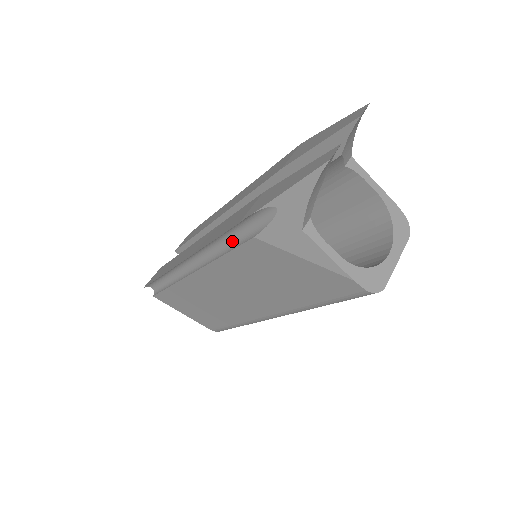
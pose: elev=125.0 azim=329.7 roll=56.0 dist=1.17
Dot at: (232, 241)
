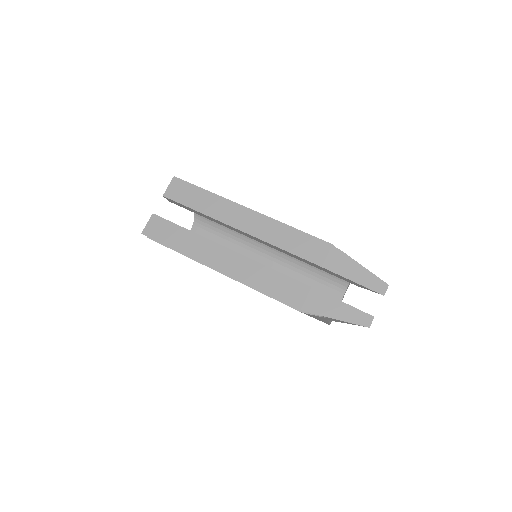
Dot at: occluded
